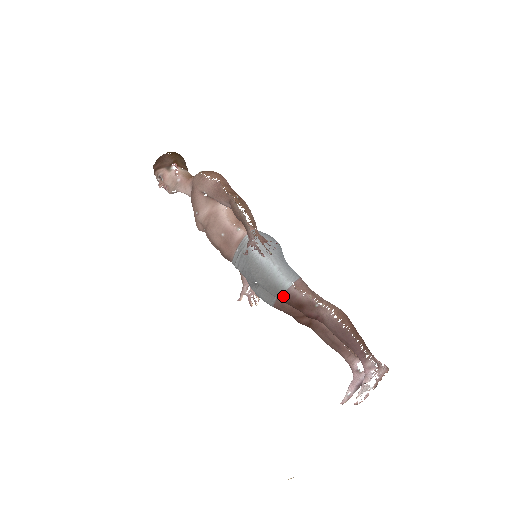
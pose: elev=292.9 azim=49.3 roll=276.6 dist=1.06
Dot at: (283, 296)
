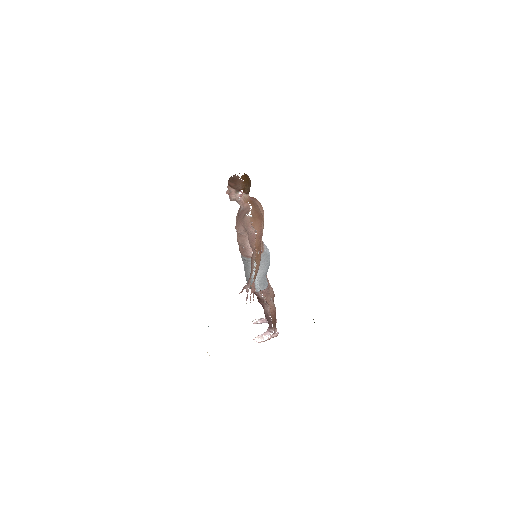
Dot at: occluded
